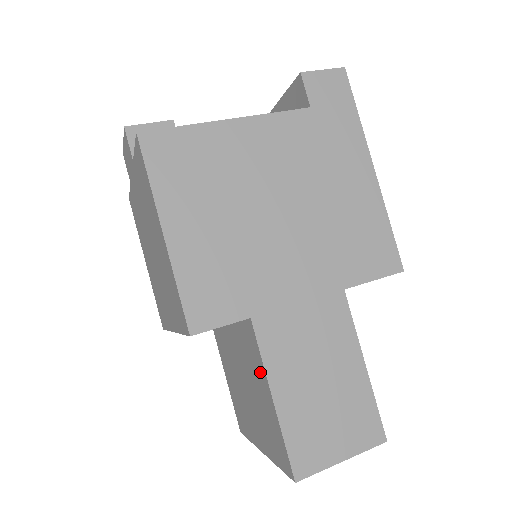
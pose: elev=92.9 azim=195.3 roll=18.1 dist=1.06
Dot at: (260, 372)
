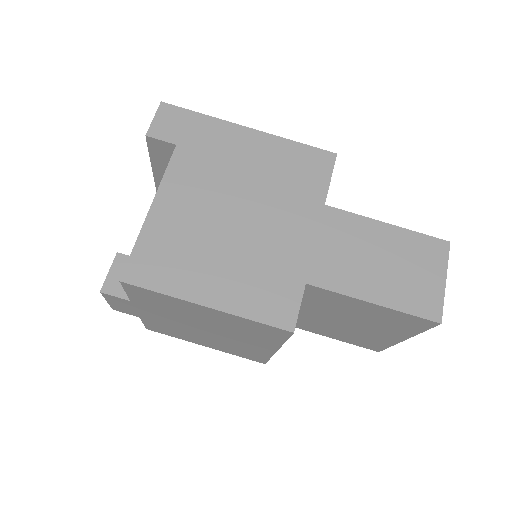
Dot at: (347, 302)
